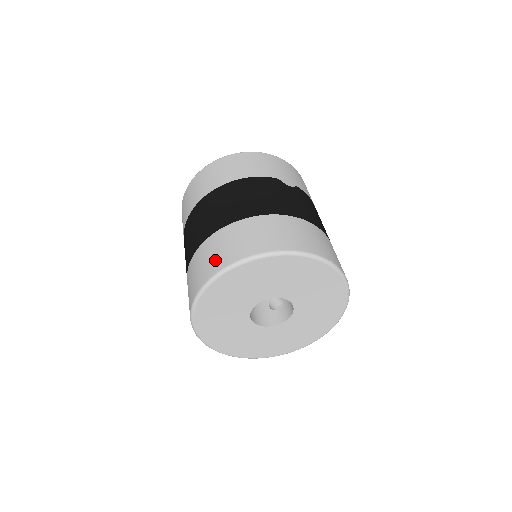
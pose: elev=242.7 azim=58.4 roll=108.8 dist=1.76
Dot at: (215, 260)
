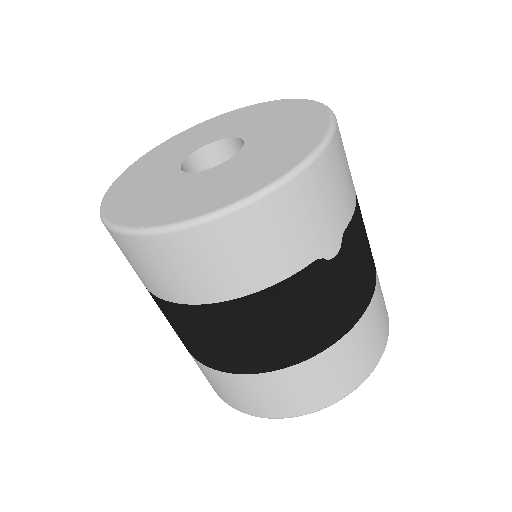
Dot at: (250, 405)
